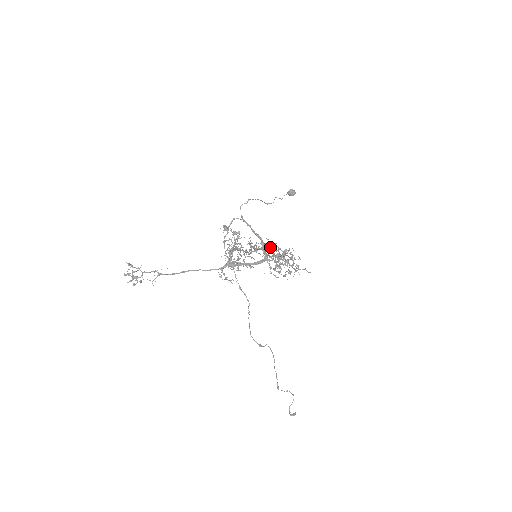
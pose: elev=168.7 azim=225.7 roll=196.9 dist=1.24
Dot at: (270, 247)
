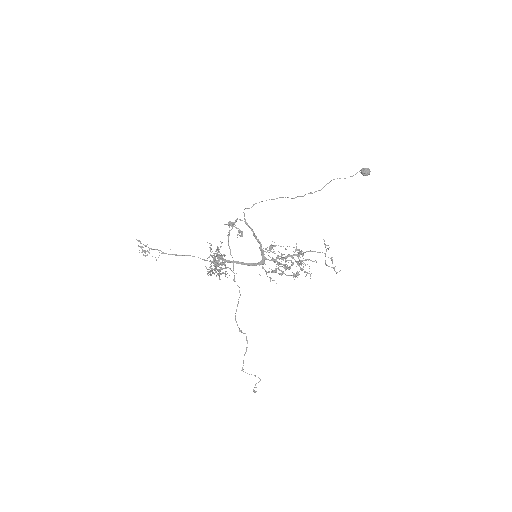
Dot at: occluded
